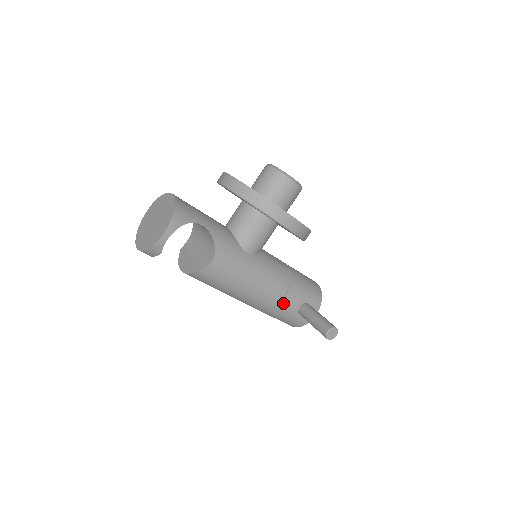
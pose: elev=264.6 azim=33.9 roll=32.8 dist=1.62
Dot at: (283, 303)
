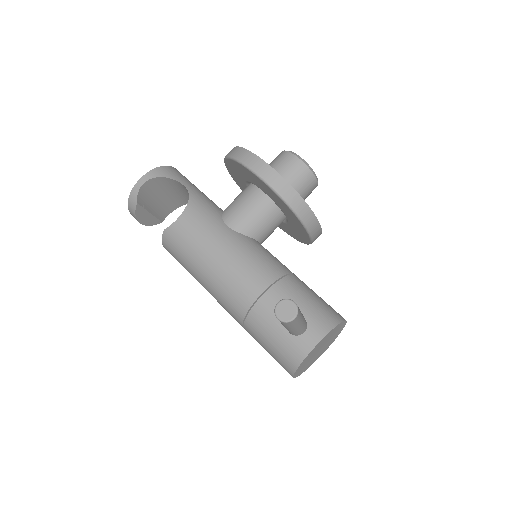
Dot at: (262, 302)
